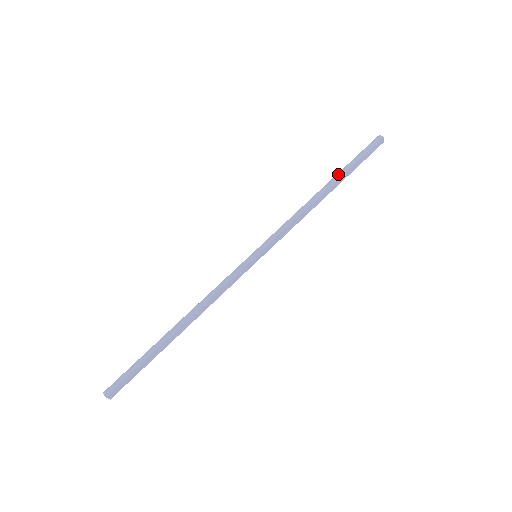
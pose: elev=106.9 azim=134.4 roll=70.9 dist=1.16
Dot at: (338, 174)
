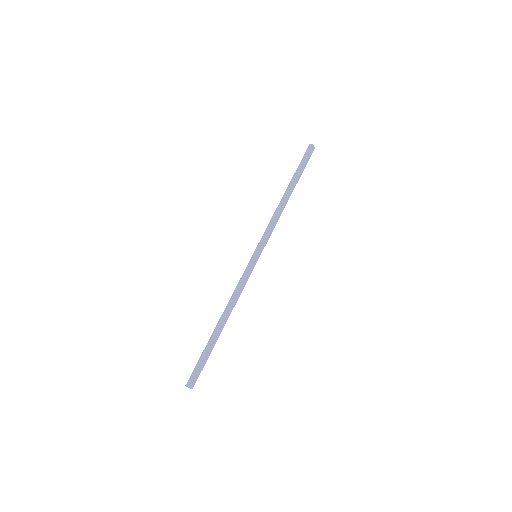
Dot at: (291, 181)
